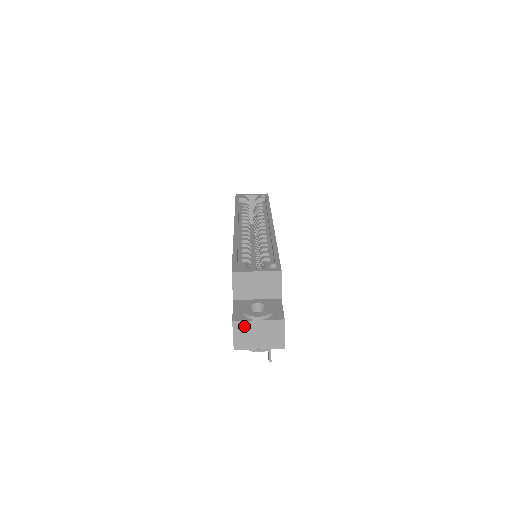
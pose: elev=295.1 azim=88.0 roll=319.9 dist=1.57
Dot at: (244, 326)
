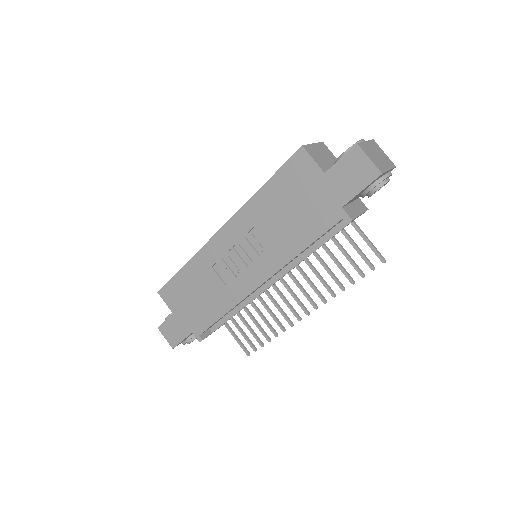
Dot at: (365, 148)
